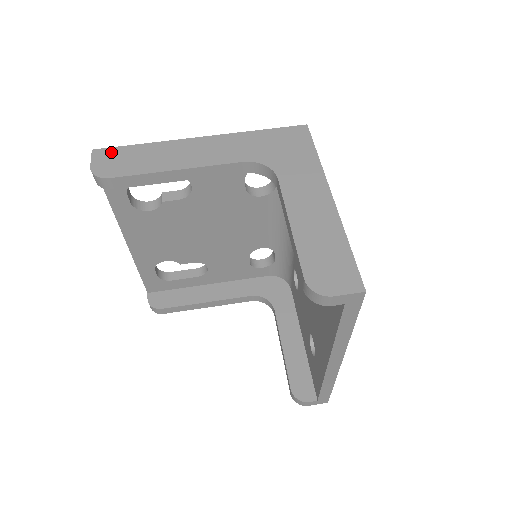
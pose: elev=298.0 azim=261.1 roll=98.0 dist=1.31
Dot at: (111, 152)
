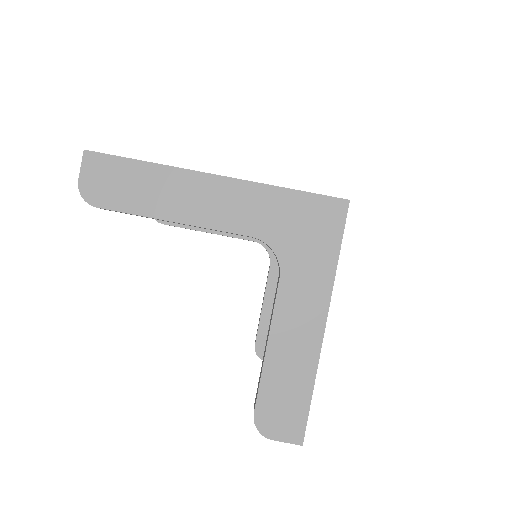
Dot at: (105, 163)
